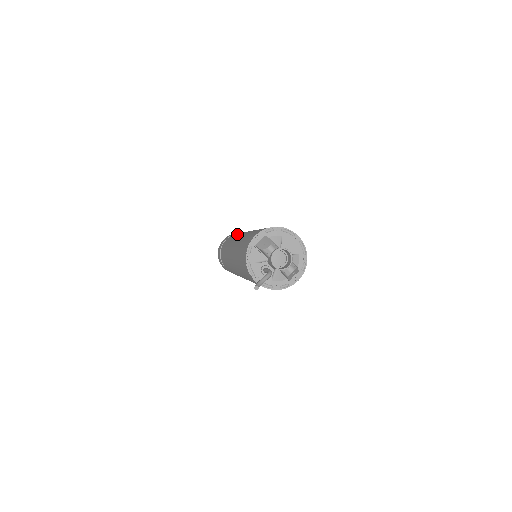
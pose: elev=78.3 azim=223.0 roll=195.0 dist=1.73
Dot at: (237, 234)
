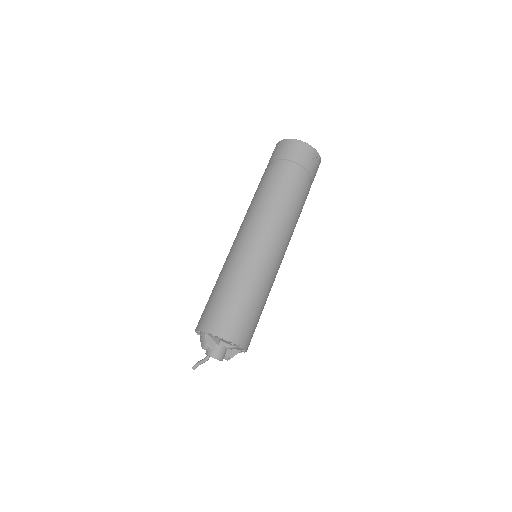
Dot at: (256, 203)
